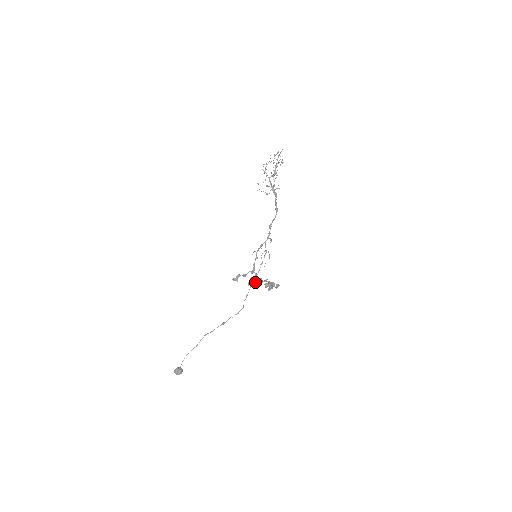
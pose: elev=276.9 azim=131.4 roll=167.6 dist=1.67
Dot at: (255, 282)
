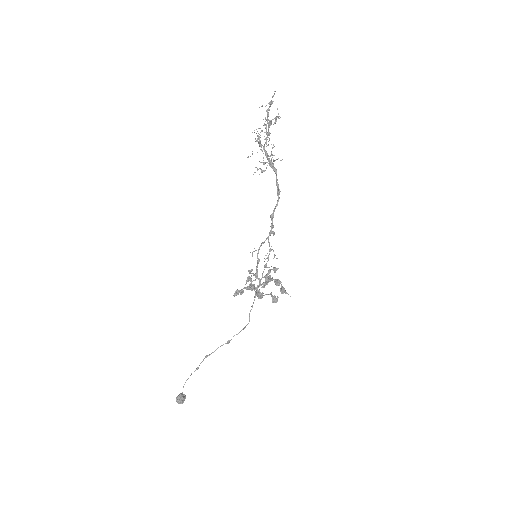
Dot at: (264, 295)
